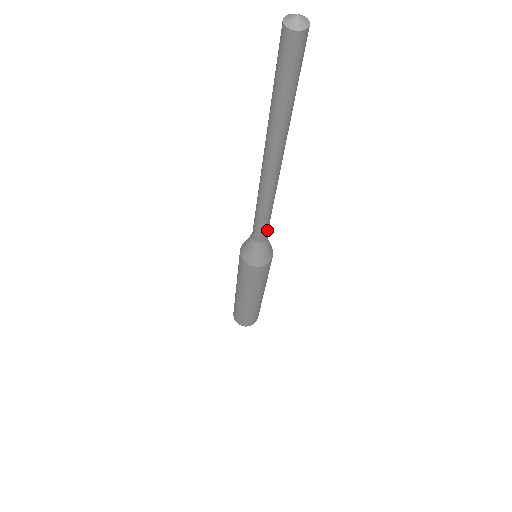
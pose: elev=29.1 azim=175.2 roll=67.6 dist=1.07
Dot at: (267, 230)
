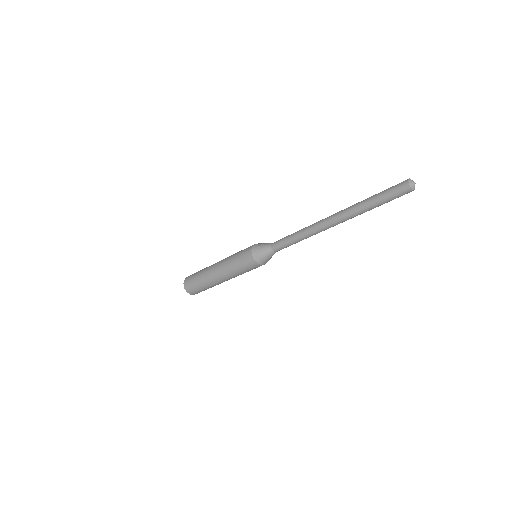
Dot at: occluded
